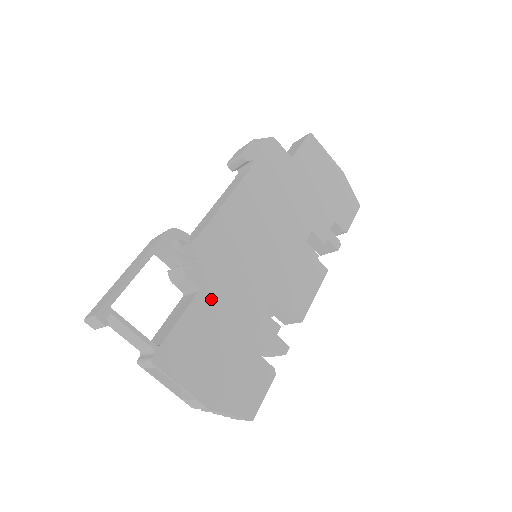
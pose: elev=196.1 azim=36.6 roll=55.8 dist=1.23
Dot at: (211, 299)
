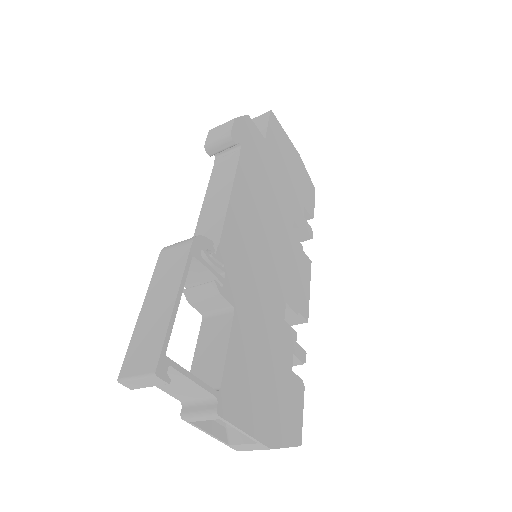
Dot at: (245, 317)
